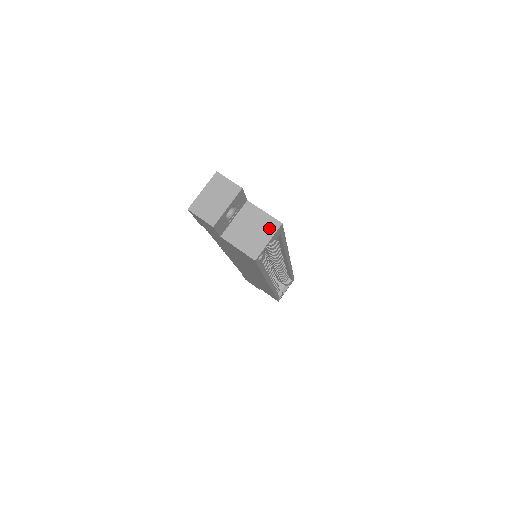
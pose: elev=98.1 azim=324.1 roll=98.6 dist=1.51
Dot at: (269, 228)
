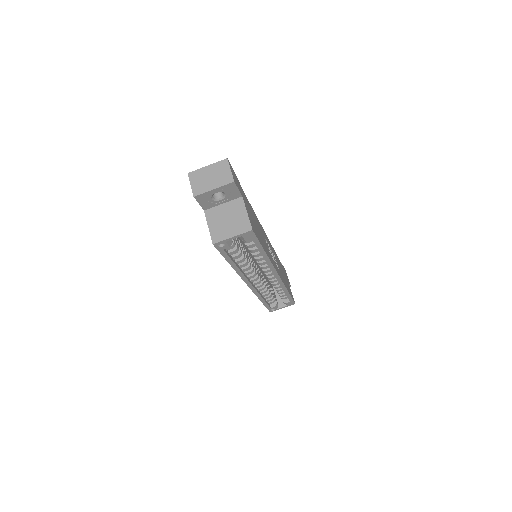
Dot at: (241, 227)
